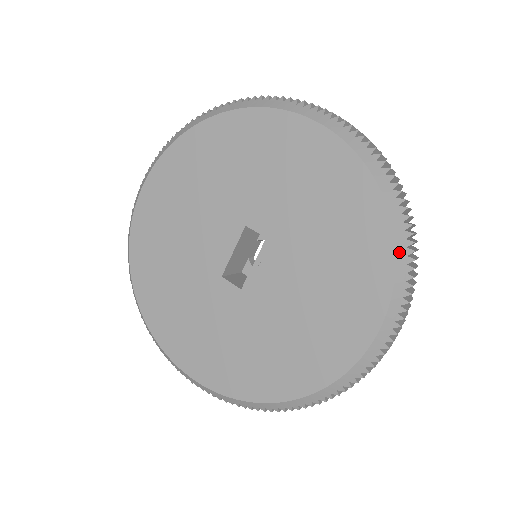
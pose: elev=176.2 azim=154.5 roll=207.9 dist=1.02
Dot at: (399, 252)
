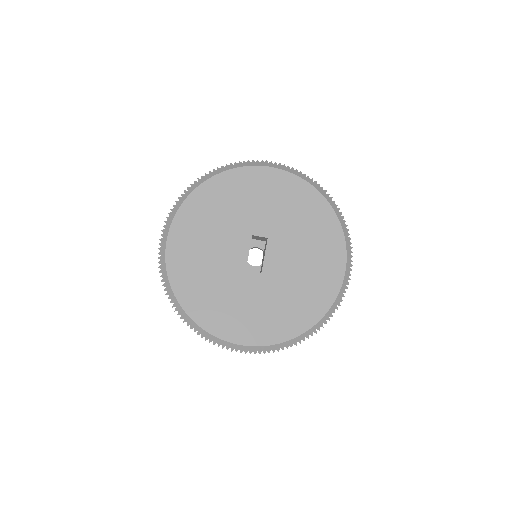
Dot at: (341, 222)
